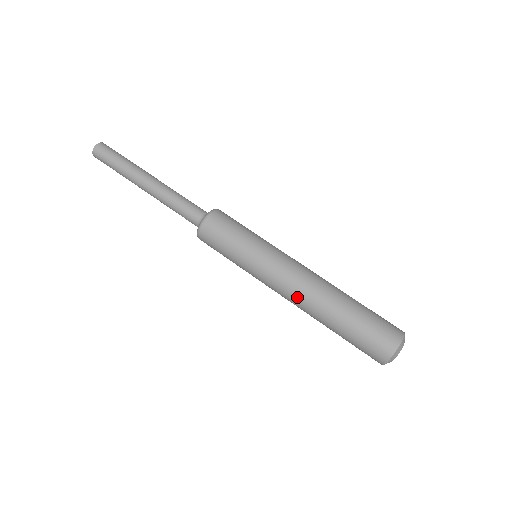
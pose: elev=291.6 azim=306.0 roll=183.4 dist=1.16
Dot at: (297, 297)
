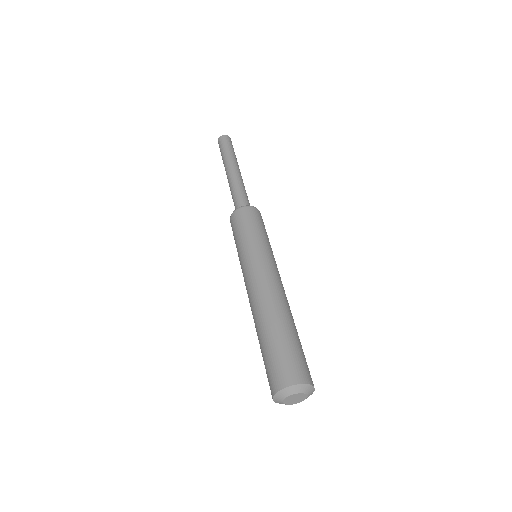
Dot at: (261, 291)
